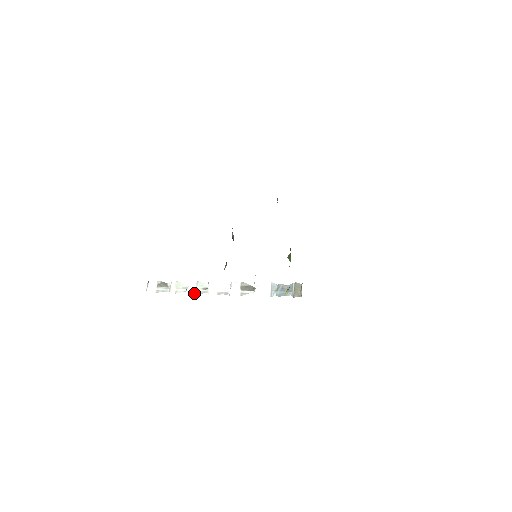
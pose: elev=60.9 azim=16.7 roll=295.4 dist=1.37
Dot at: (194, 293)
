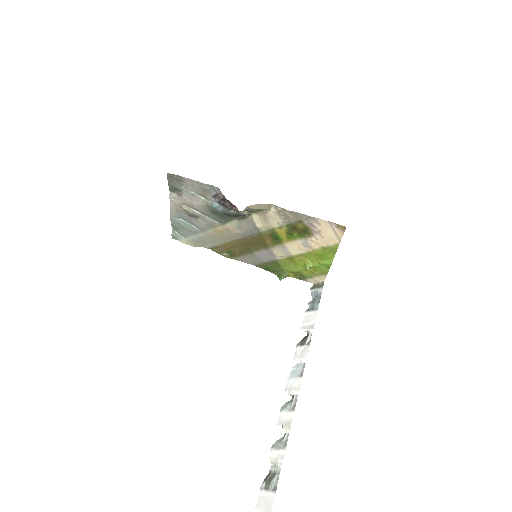
Dot at: (292, 414)
